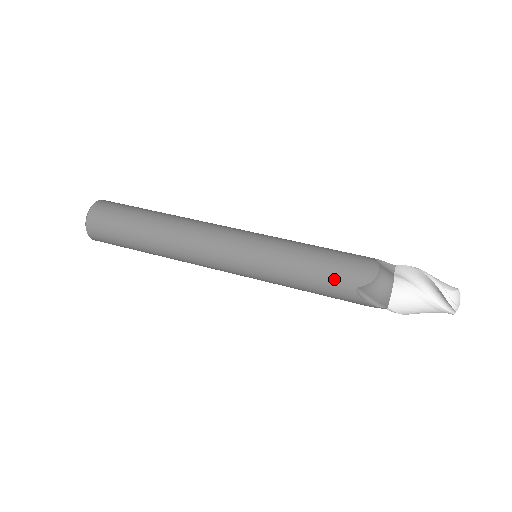
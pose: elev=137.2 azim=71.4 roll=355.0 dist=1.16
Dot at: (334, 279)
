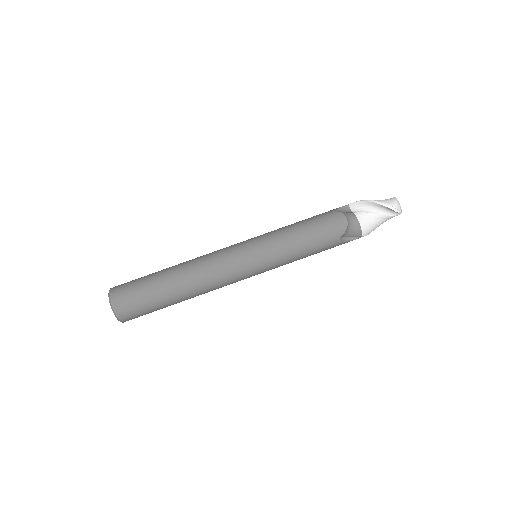
Dot at: (323, 241)
